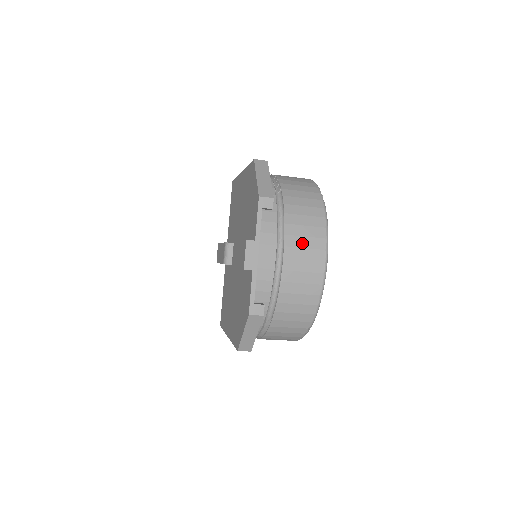
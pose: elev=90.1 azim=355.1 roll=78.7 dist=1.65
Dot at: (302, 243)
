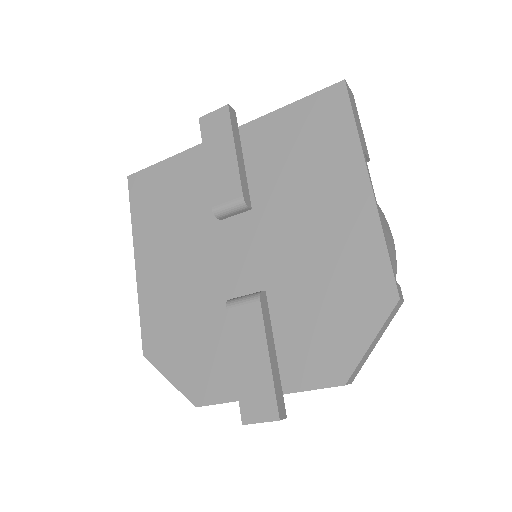
Dot at: occluded
